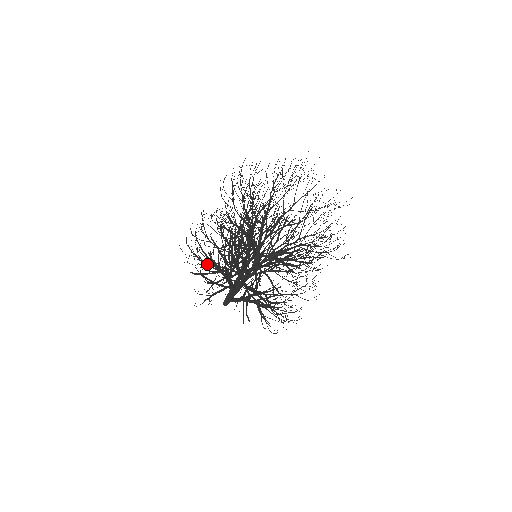
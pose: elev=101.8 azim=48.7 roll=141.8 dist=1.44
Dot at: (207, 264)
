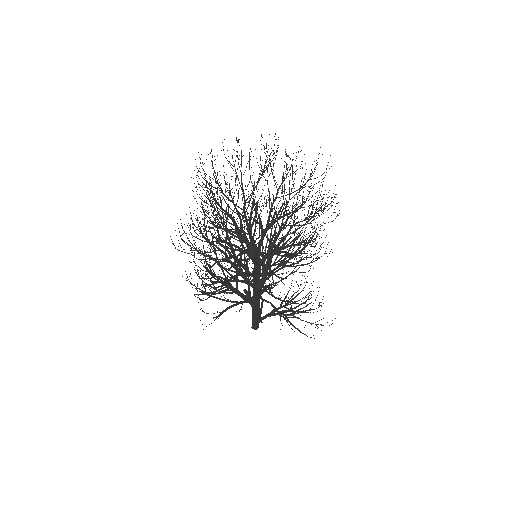
Dot at: (224, 292)
